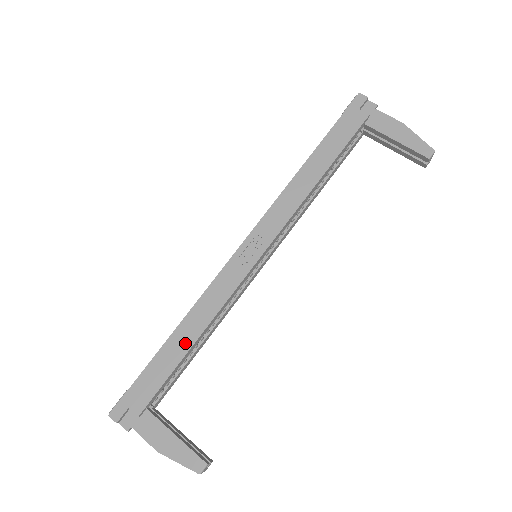
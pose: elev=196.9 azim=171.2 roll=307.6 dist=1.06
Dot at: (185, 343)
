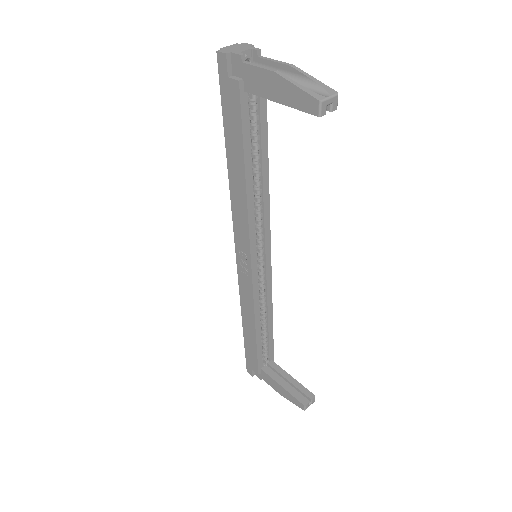
Dot at: (251, 333)
